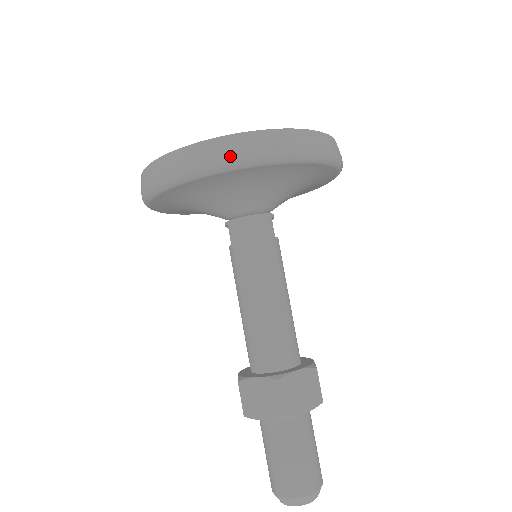
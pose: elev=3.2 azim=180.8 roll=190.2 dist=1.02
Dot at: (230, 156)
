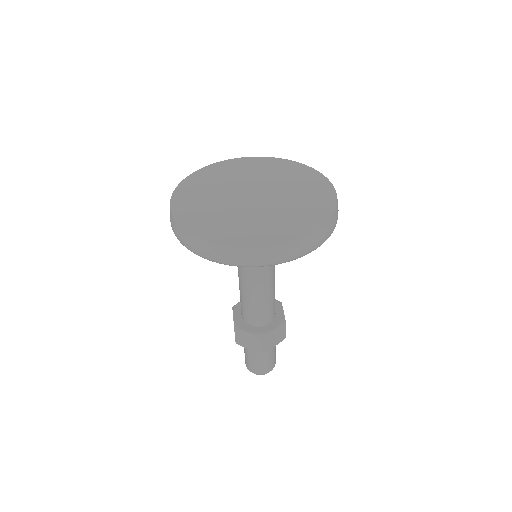
Dot at: (258, 263)
